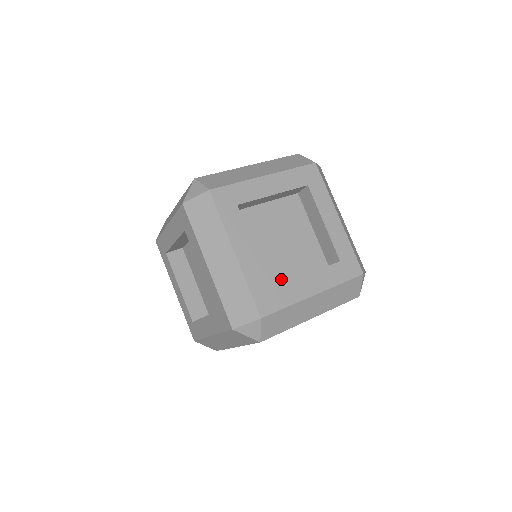
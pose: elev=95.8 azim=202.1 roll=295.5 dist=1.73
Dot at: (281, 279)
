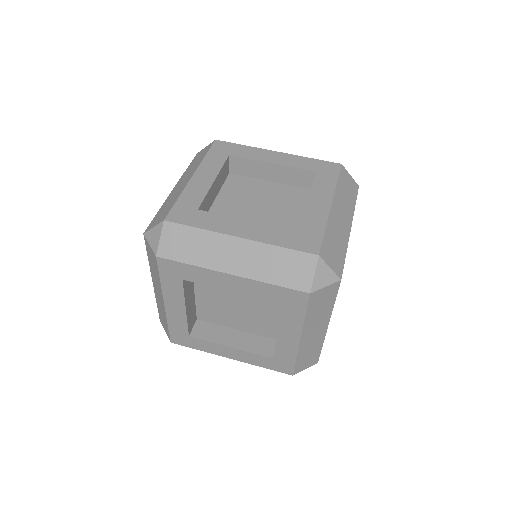
Dot at: (294, 229)
